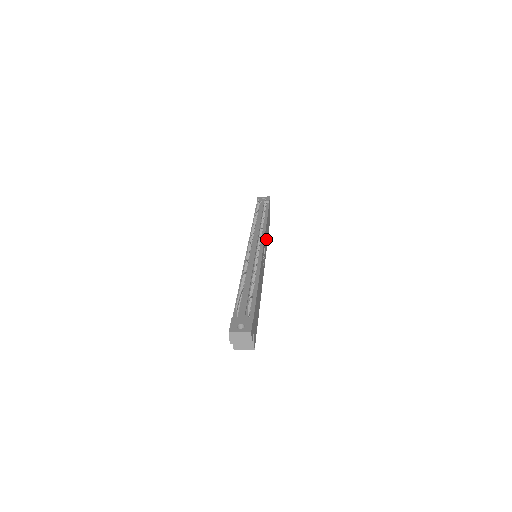
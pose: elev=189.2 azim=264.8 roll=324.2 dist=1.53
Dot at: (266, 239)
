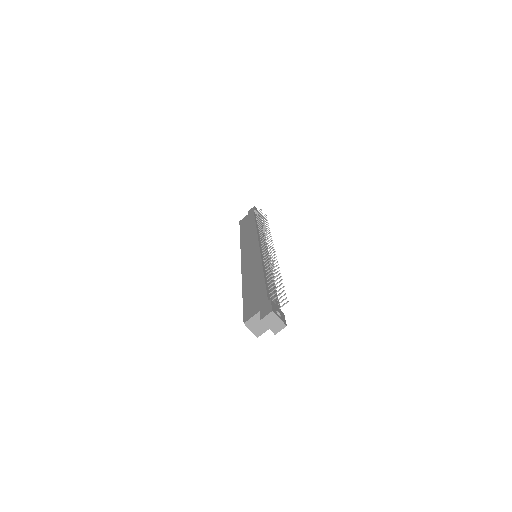
Dot at: occluded
